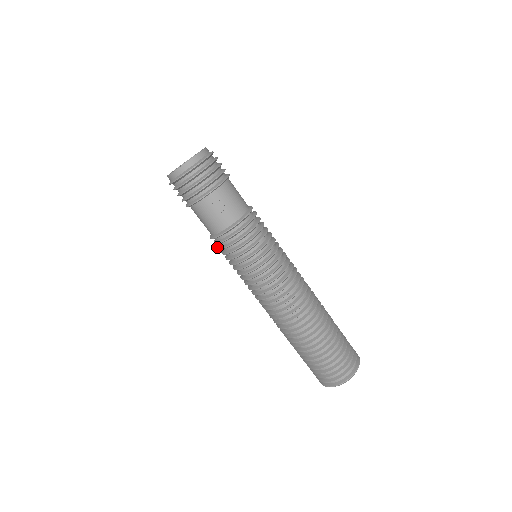
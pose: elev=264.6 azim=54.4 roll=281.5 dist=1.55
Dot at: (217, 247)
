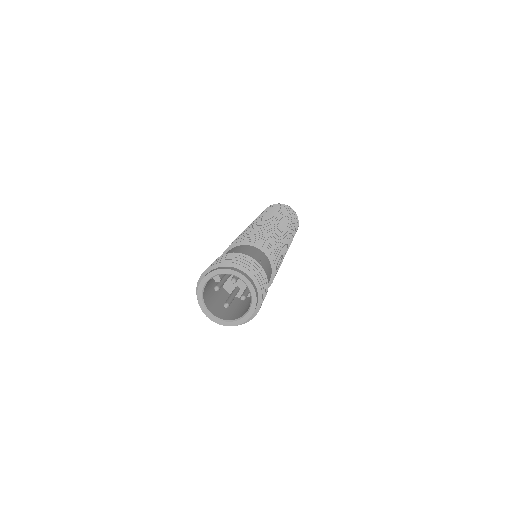
Dot at: occluded
